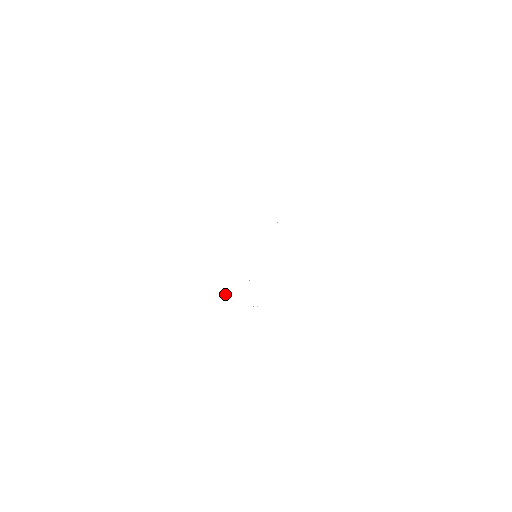
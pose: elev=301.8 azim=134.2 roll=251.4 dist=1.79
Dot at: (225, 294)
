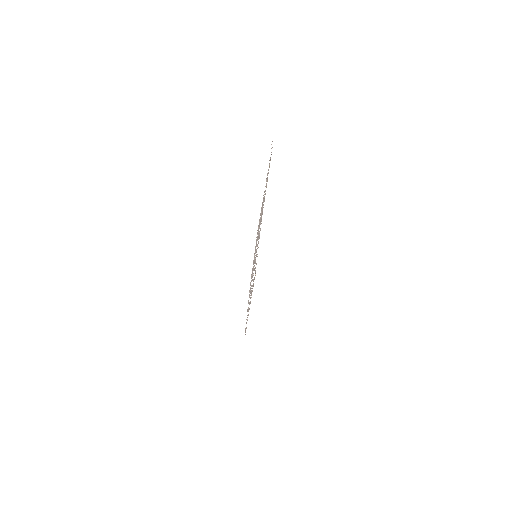
Dot at: occluded
